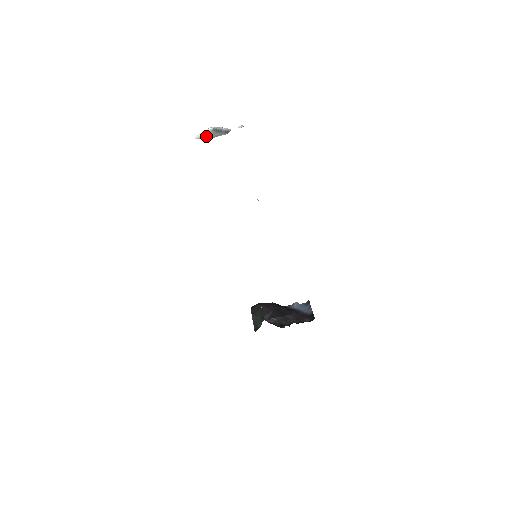
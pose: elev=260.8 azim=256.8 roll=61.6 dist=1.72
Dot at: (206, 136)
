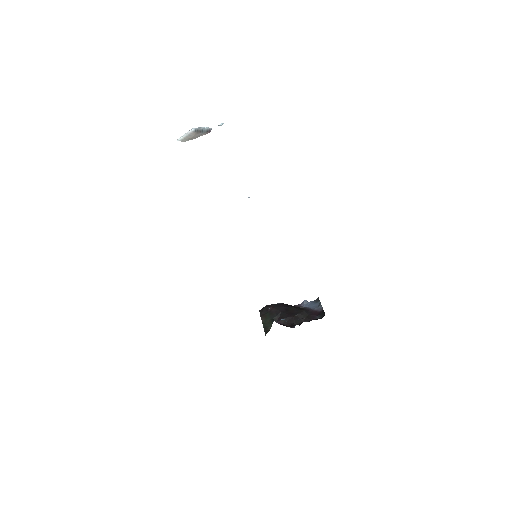
Dot at: (188, 138)
